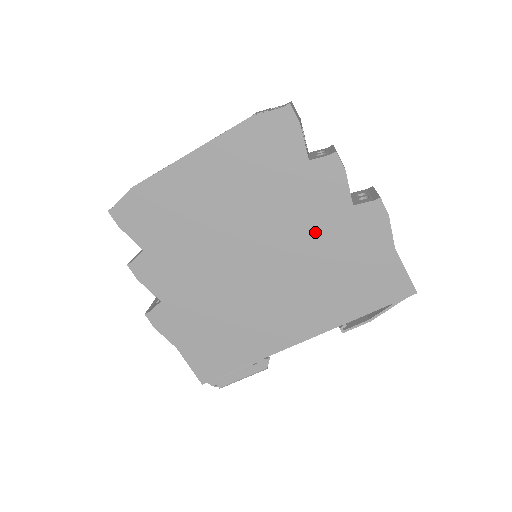
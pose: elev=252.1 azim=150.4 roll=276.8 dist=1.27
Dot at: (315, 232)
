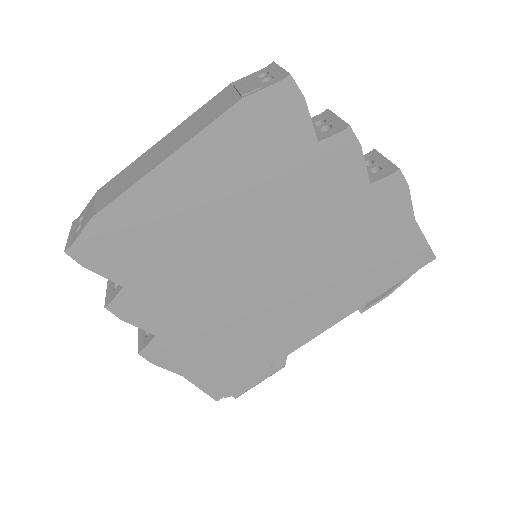
Dot at: (329, 221)
